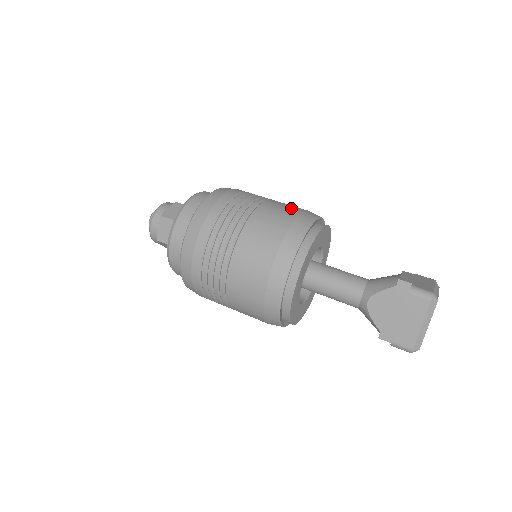
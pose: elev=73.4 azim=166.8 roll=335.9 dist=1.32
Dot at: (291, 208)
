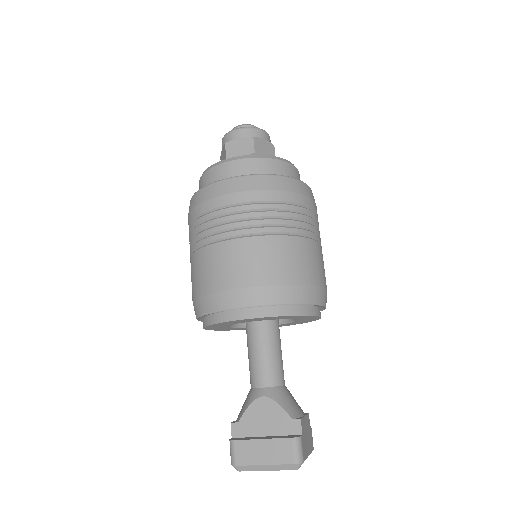
Dot at: (323, 273)
